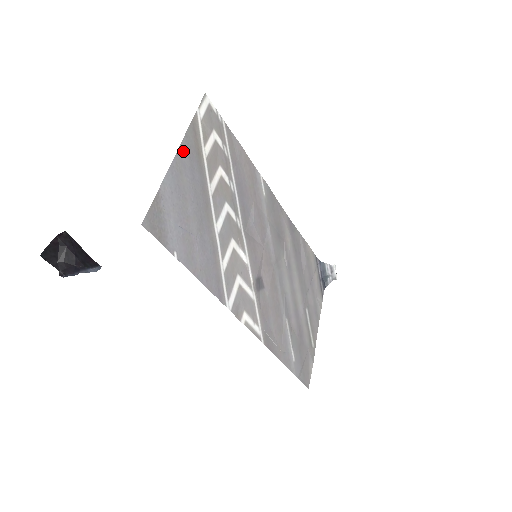
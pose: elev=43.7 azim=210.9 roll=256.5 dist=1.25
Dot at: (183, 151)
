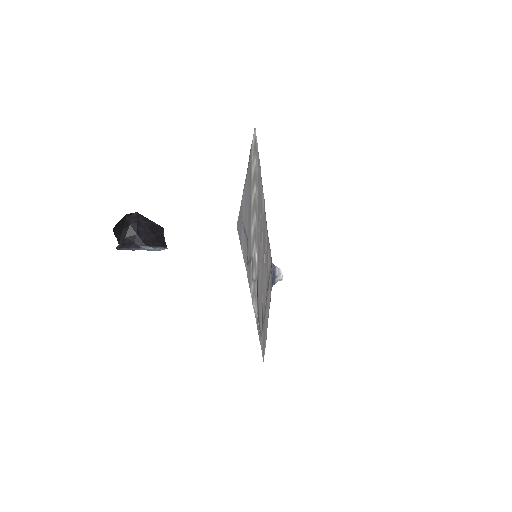
Dot at: (248, 171)
